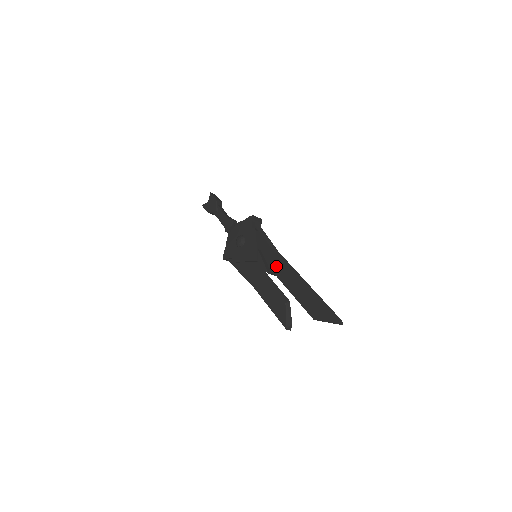
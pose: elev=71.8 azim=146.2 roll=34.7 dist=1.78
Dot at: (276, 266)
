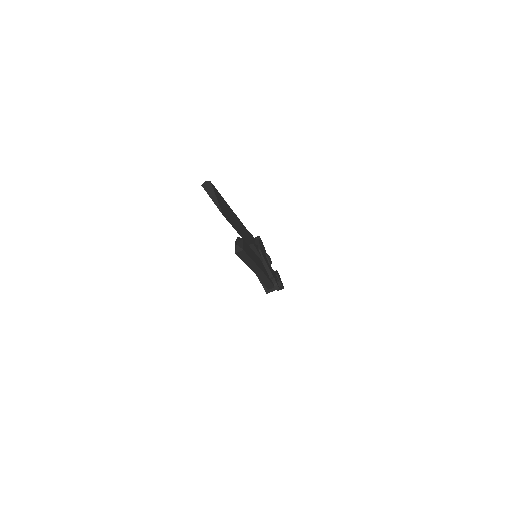
Dot at: occluded
